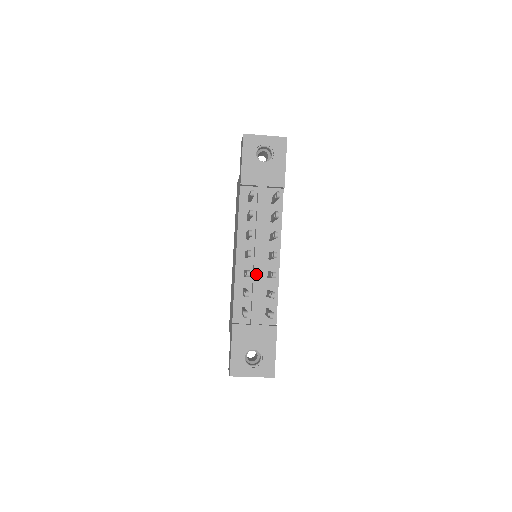
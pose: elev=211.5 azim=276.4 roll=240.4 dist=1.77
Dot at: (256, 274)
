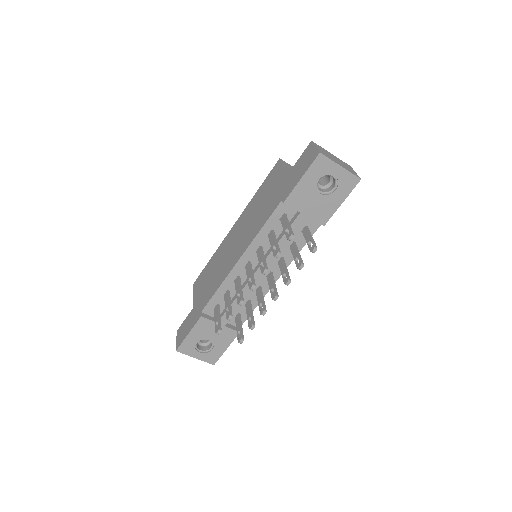
Dot at: (247, 287)
